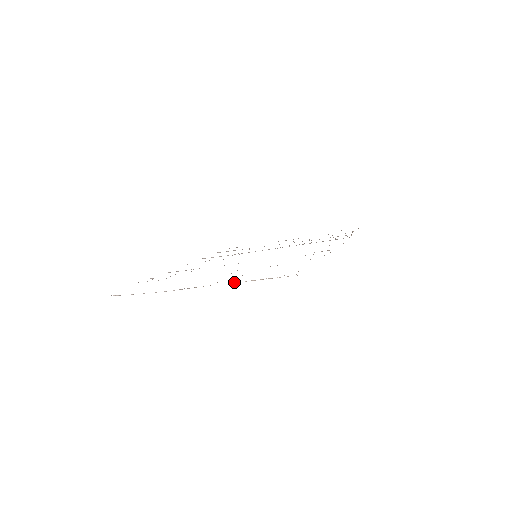
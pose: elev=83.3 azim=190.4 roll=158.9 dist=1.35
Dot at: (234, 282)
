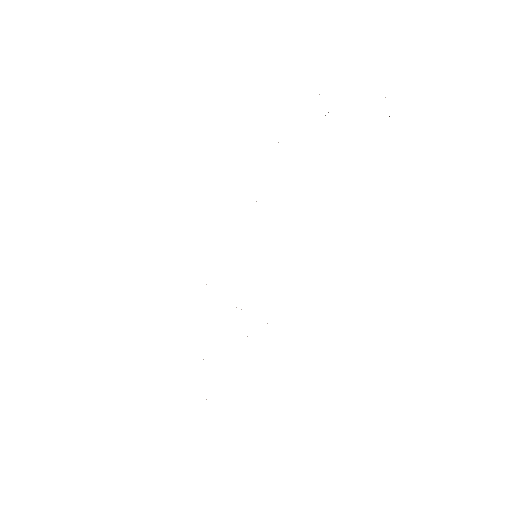
Dot at: occluded
